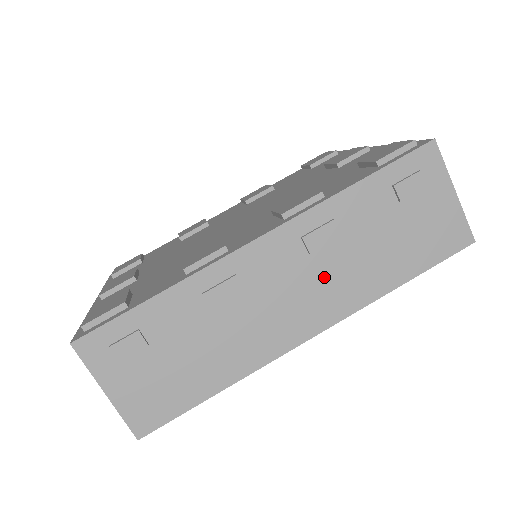
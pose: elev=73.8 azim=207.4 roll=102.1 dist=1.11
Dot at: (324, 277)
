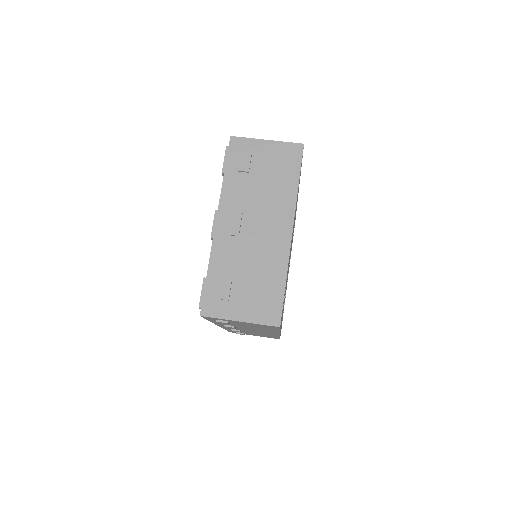
Dot at: occluded
